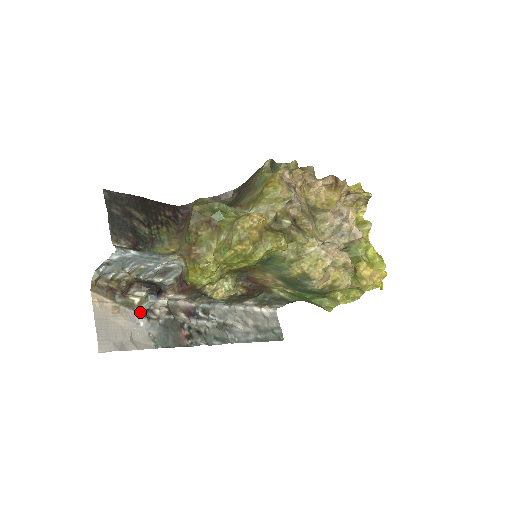
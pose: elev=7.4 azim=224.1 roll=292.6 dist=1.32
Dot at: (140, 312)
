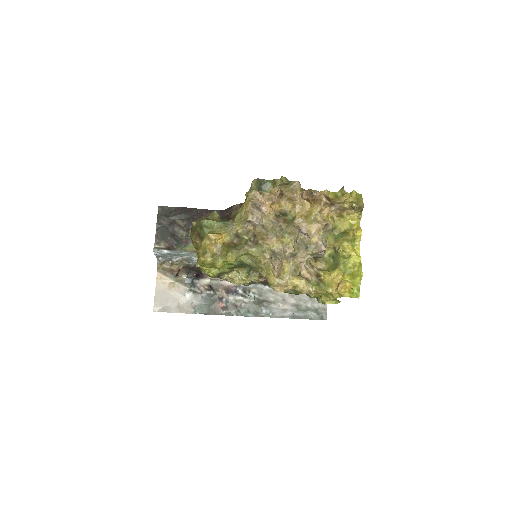
Dot at: (188, 288)
